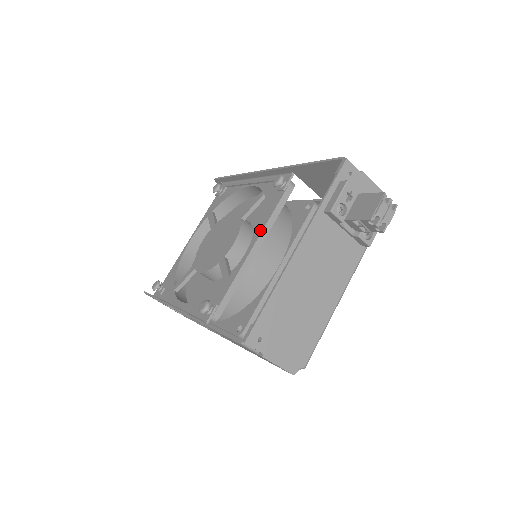
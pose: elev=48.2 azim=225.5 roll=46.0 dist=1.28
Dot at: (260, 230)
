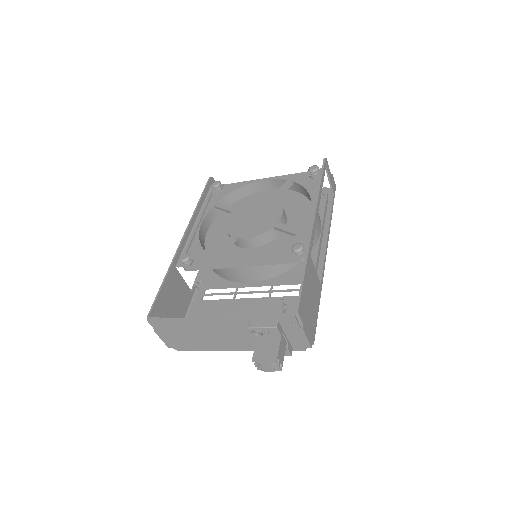
Dot at: (254, 259)
